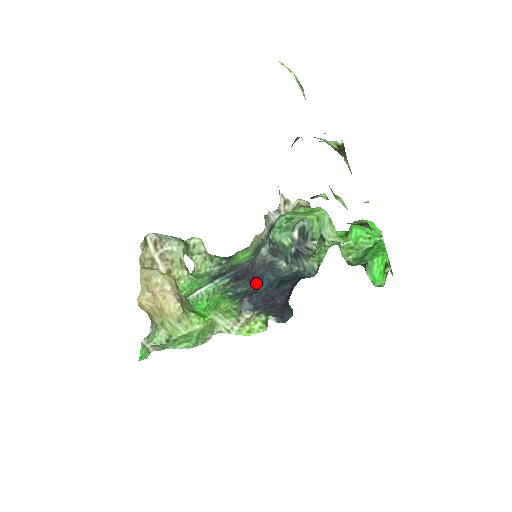
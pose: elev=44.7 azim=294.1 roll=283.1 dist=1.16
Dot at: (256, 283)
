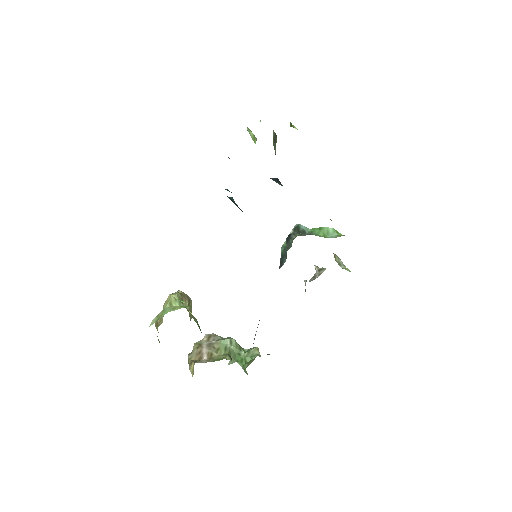
Dot at: occluded
